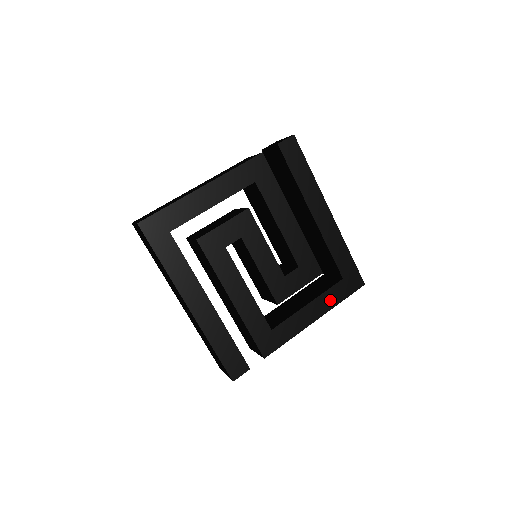
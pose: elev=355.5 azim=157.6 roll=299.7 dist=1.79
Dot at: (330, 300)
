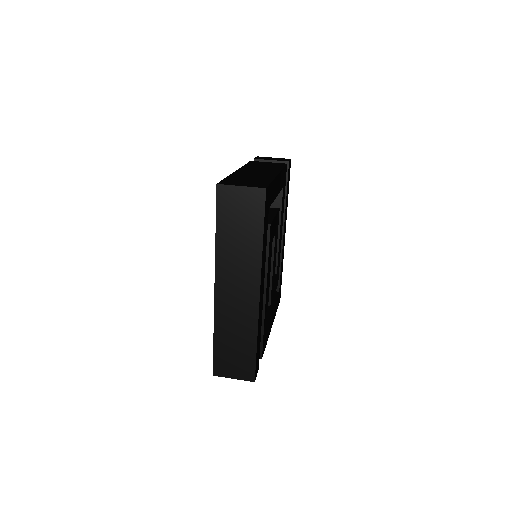
Dot at: occluded
